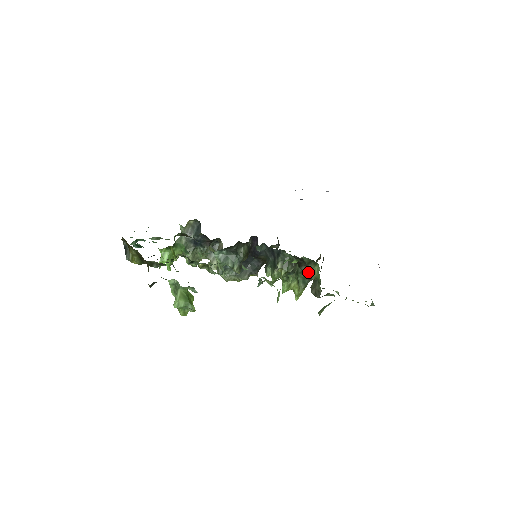
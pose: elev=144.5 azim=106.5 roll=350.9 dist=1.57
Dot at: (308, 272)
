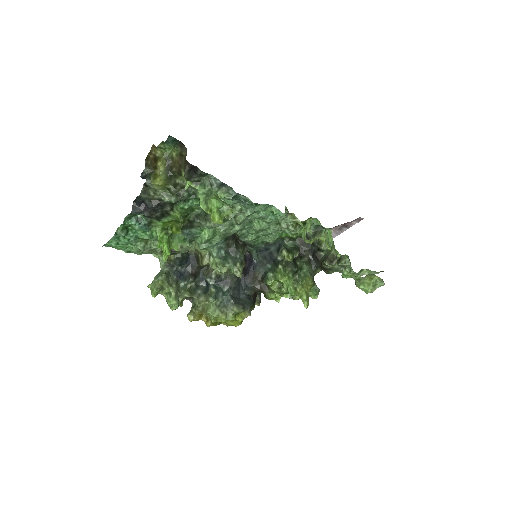
Dot at: (311, 265)
